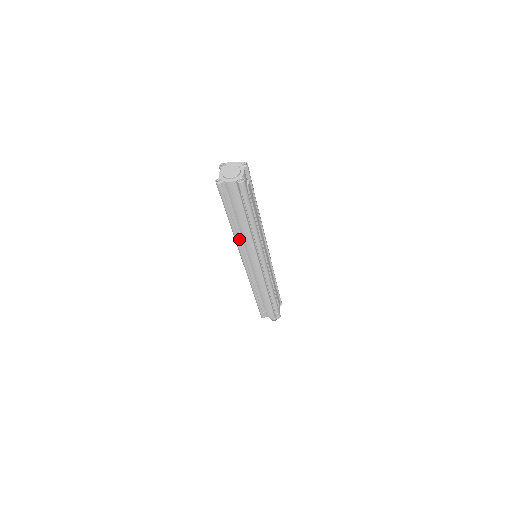
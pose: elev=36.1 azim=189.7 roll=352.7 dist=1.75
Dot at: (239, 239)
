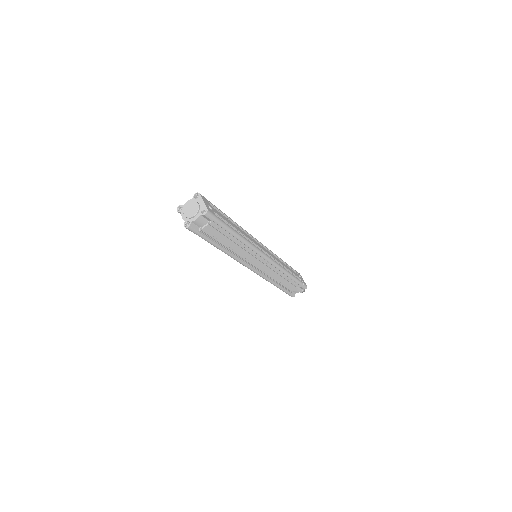
Dot at: occluded
